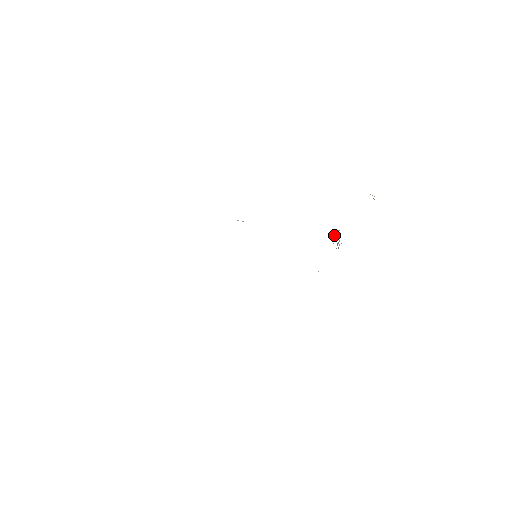
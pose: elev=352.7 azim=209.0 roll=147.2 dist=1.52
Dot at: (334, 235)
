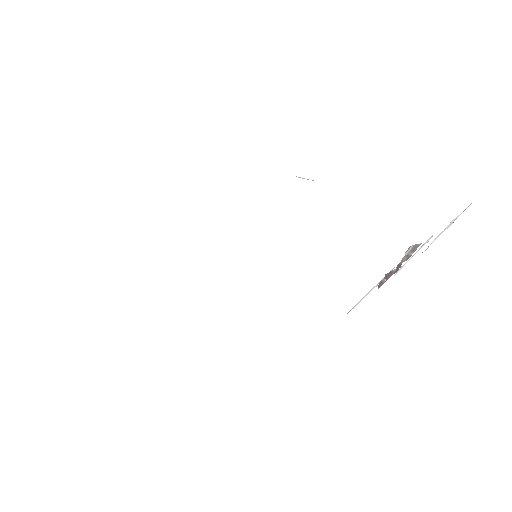
Dot at: (408, 249)
